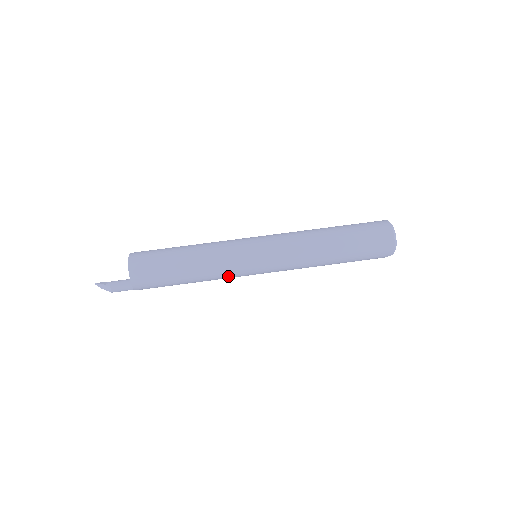
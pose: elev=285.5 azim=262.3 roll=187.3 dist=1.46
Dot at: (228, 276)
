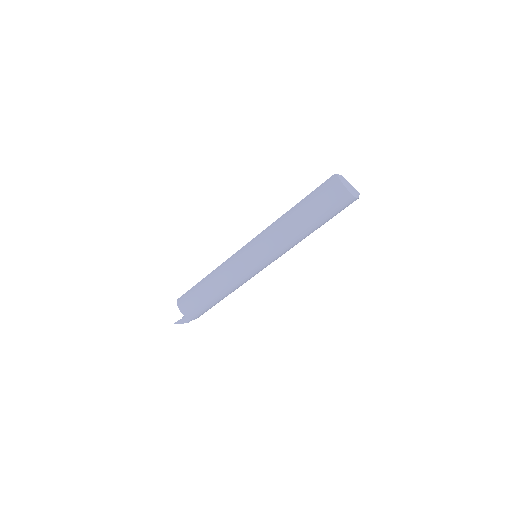
Dot at: occluded
